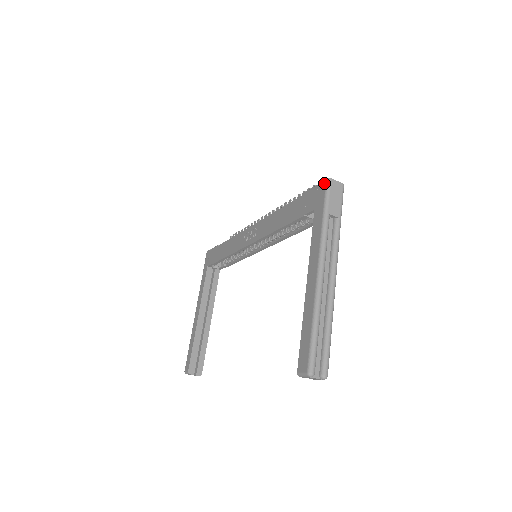
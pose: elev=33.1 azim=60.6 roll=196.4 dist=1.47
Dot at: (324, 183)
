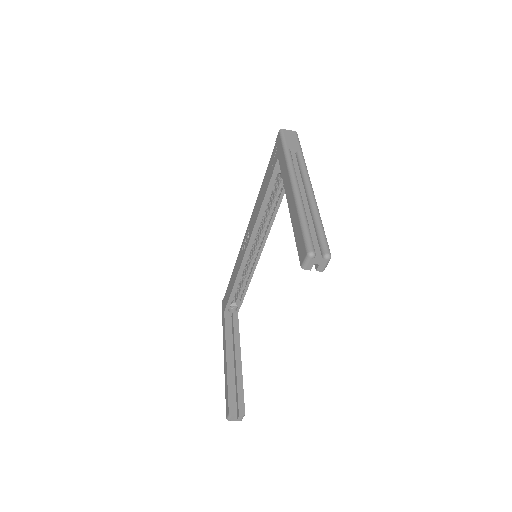
Dot at: (278, 135)
